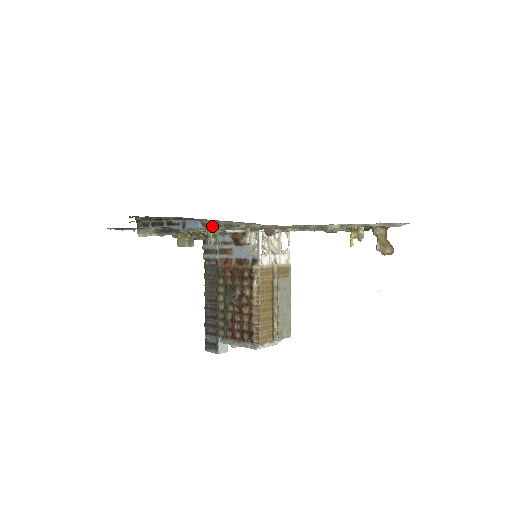
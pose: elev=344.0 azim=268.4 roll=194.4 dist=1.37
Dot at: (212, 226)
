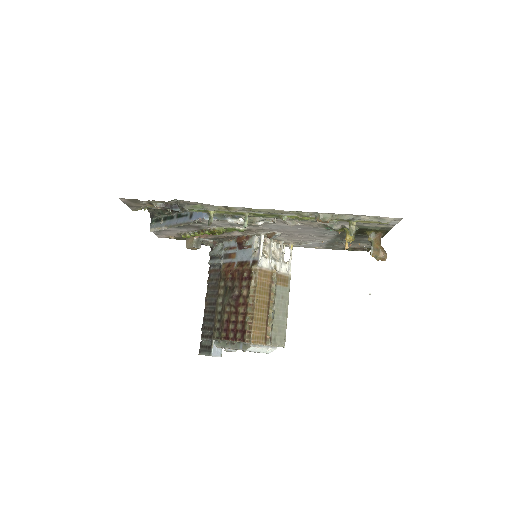
Dot at: (216, 215)
